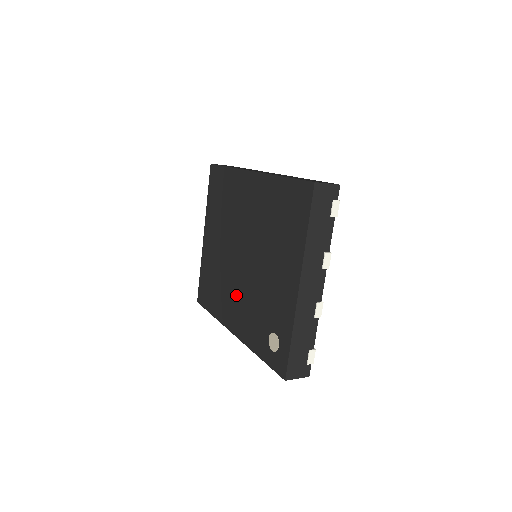
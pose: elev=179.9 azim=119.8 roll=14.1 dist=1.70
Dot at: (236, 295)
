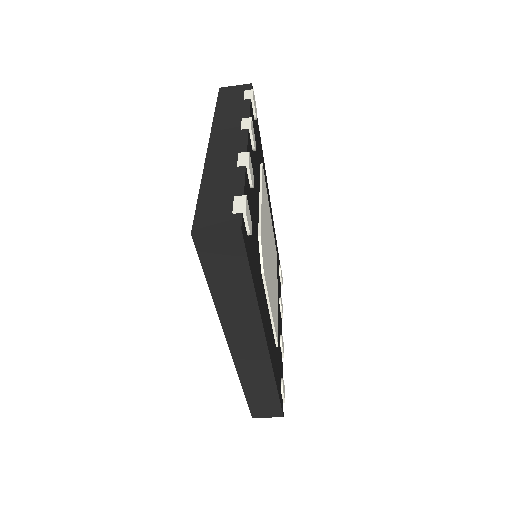
Dot at: occluded
